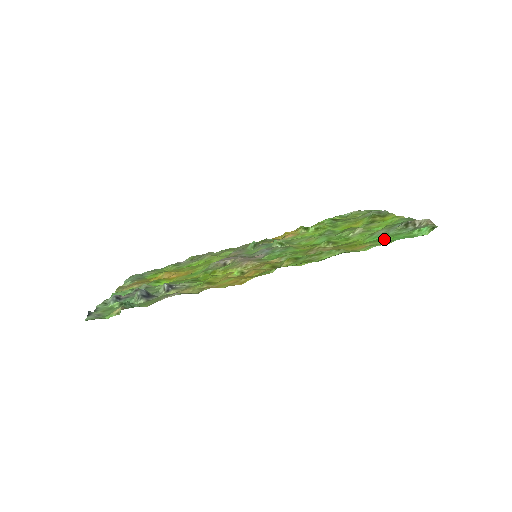
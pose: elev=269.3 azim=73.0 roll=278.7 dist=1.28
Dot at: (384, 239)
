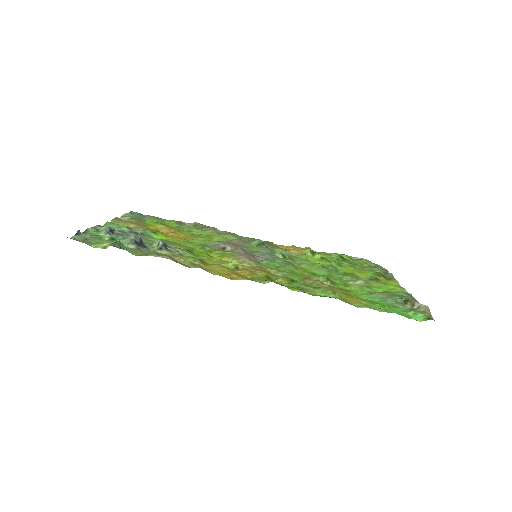
Dot at: (380, 305)
